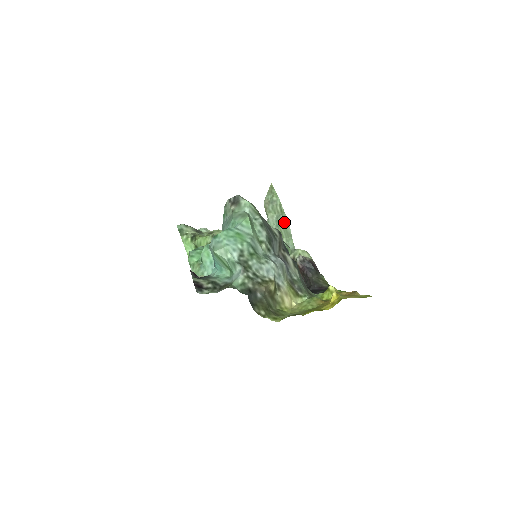
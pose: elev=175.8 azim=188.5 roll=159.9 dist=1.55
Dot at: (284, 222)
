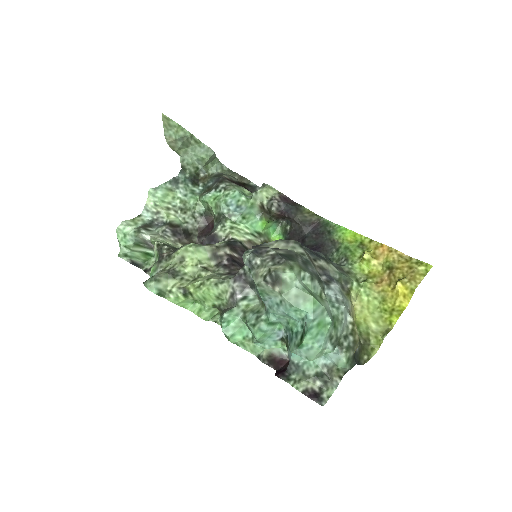
Dot at: (207, 154)
